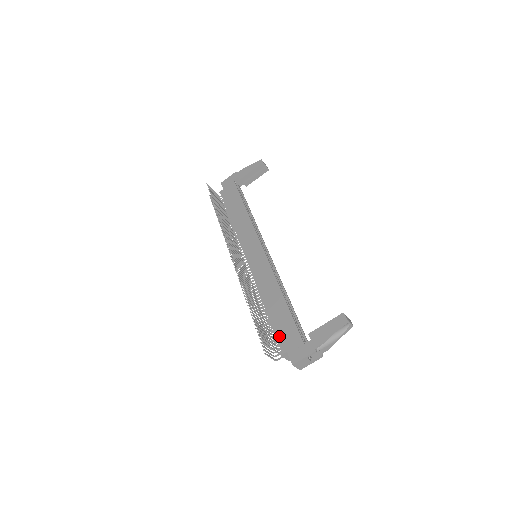
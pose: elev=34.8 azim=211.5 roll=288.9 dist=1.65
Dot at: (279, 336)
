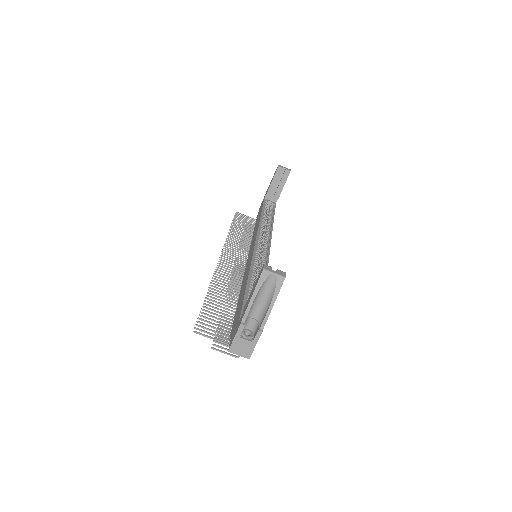
Dot at: (233, 325)
